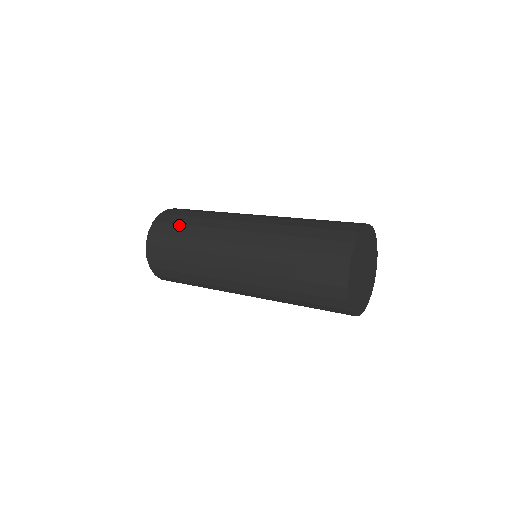
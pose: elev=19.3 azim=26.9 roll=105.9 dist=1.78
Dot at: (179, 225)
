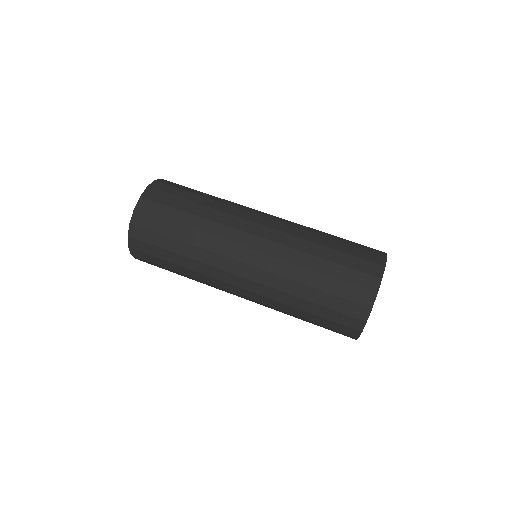
Dot at: occluded
